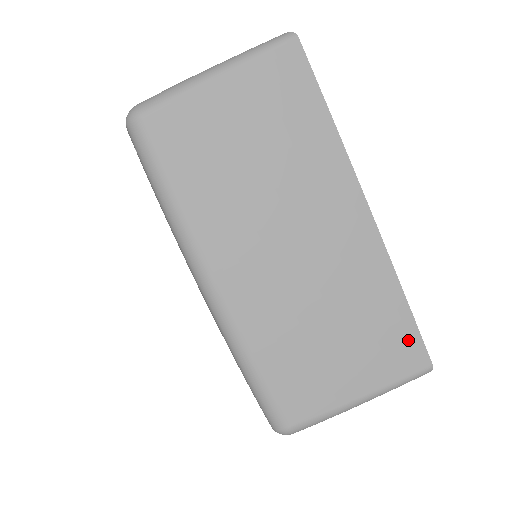
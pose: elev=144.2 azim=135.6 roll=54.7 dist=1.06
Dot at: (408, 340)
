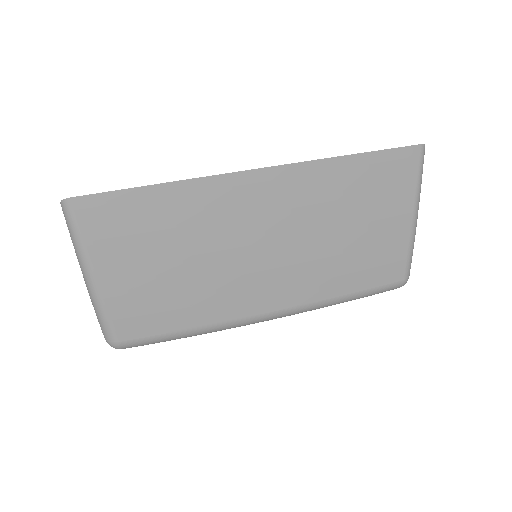
Dot at: (388, 163)
